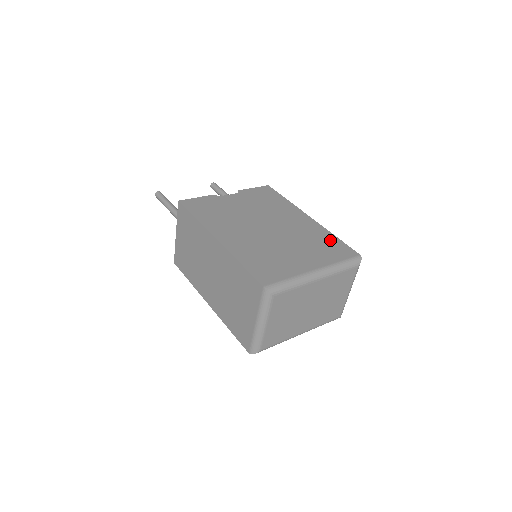
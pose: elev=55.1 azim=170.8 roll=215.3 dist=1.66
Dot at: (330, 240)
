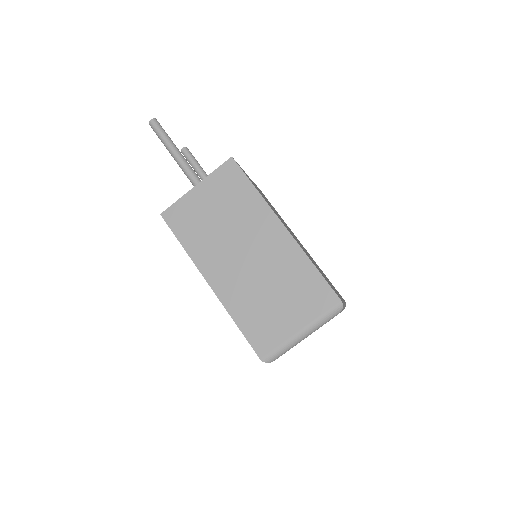
Dot at: occluded
